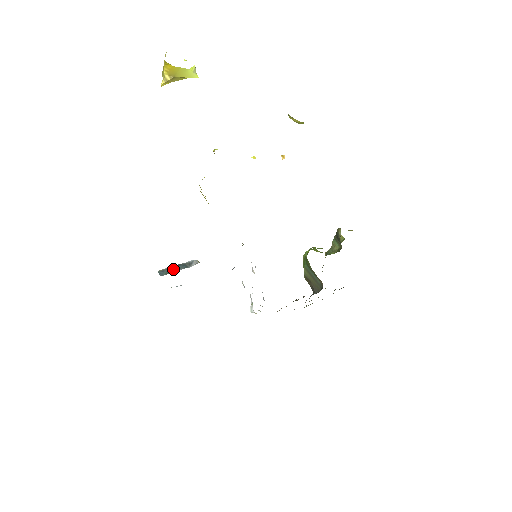
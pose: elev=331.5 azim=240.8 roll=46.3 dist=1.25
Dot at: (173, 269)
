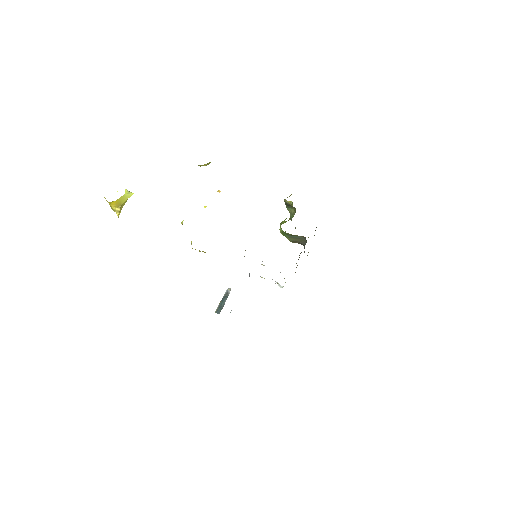
Dot at: (222, 304)
